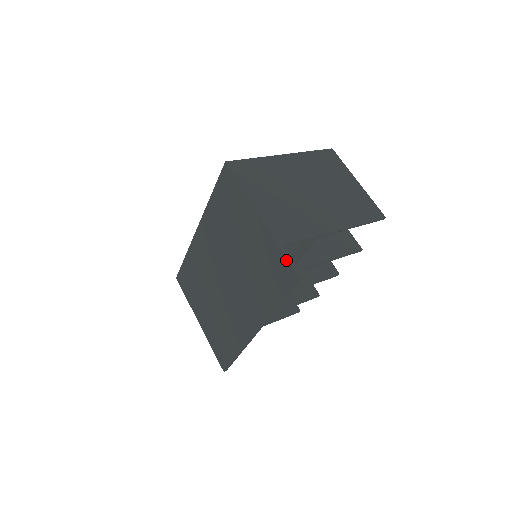
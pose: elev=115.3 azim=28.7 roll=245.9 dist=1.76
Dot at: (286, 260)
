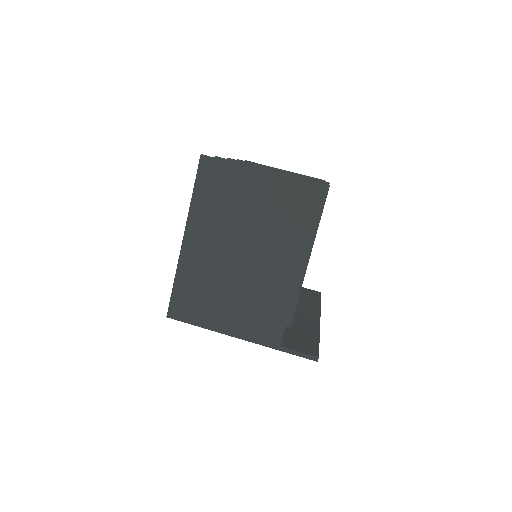
Dot at: (294, 354)
